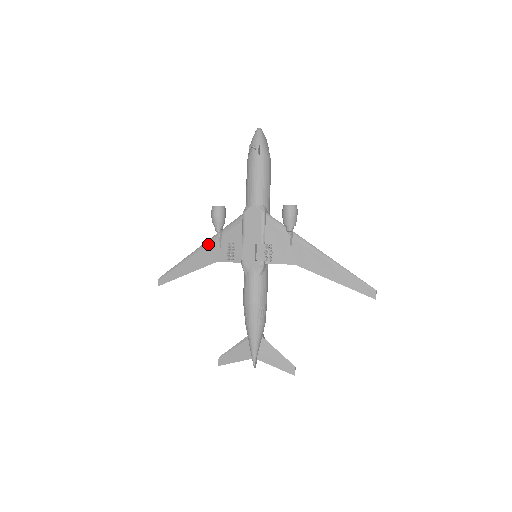
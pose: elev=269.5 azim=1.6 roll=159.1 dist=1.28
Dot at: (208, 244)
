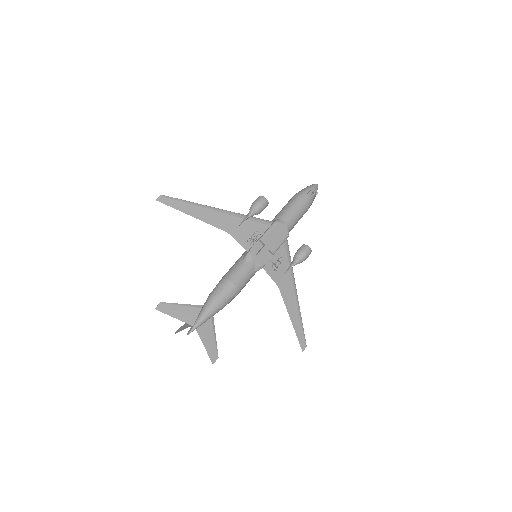
Dot at: (231, 214)
